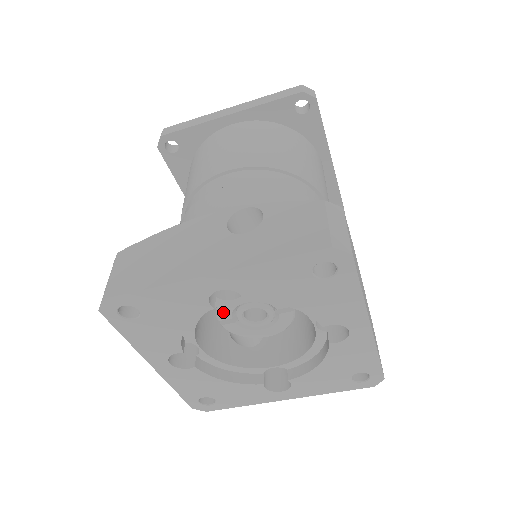
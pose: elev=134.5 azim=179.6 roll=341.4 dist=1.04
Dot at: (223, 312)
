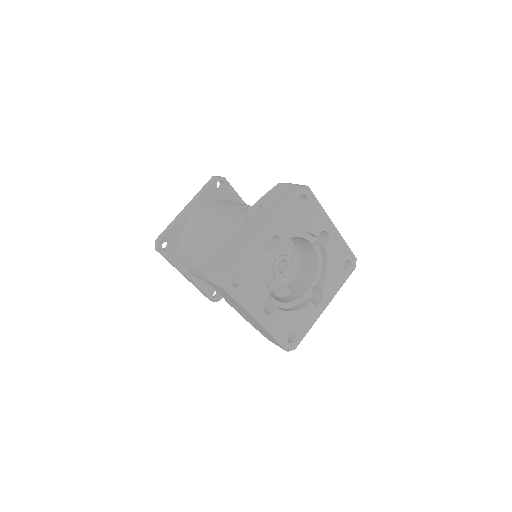
Dot at: (269, 274)
